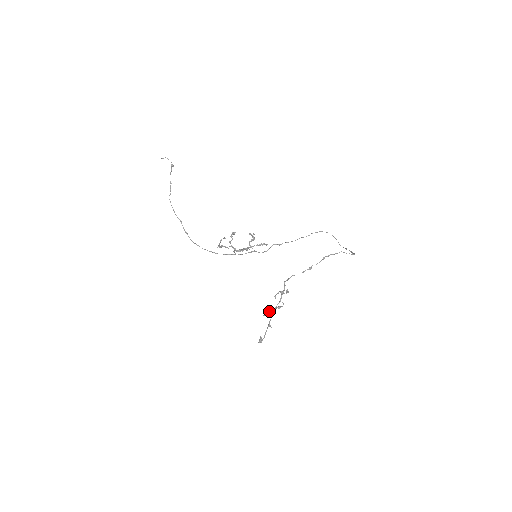
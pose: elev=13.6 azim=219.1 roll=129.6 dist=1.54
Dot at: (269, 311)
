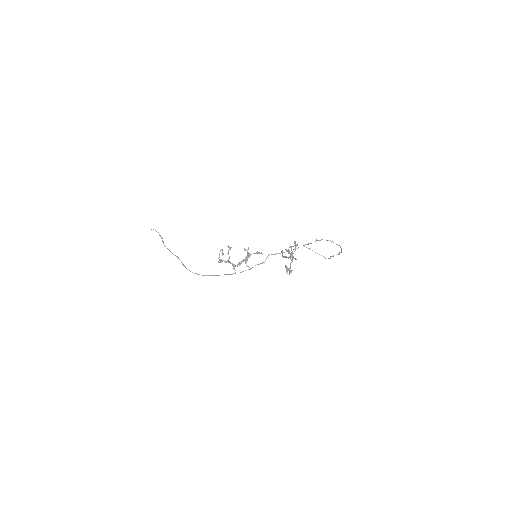
Dot at: (285, 256)
